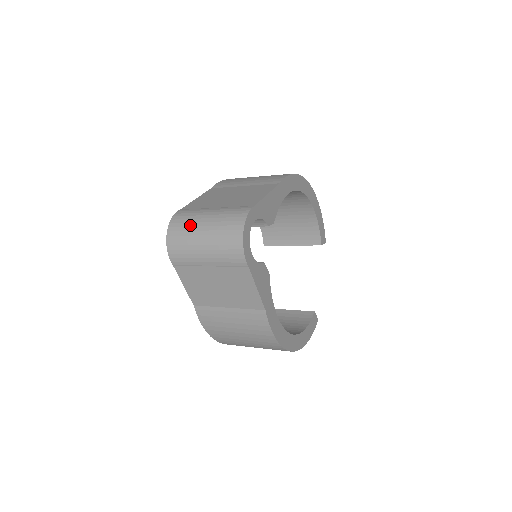
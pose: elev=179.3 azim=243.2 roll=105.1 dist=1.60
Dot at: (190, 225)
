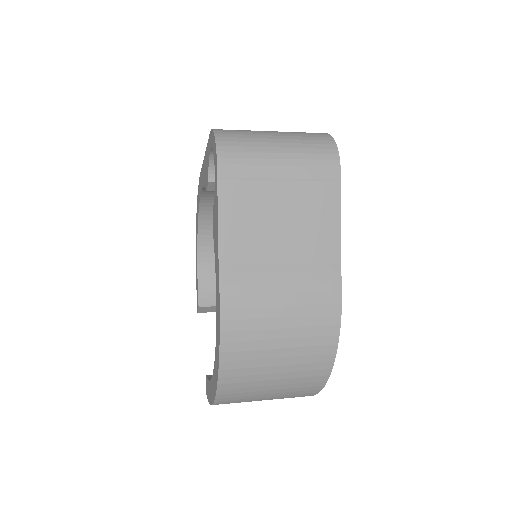
Dot at: (250, 131)
